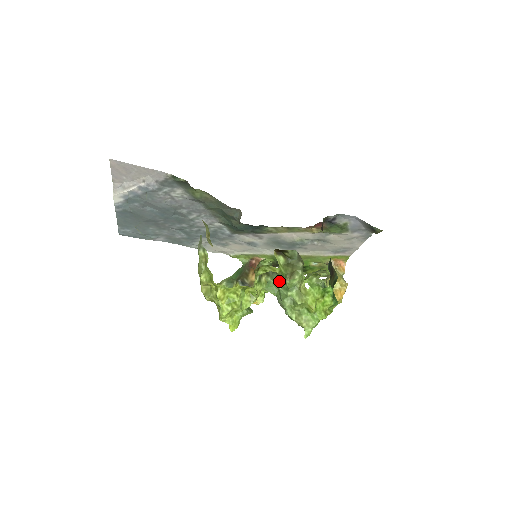
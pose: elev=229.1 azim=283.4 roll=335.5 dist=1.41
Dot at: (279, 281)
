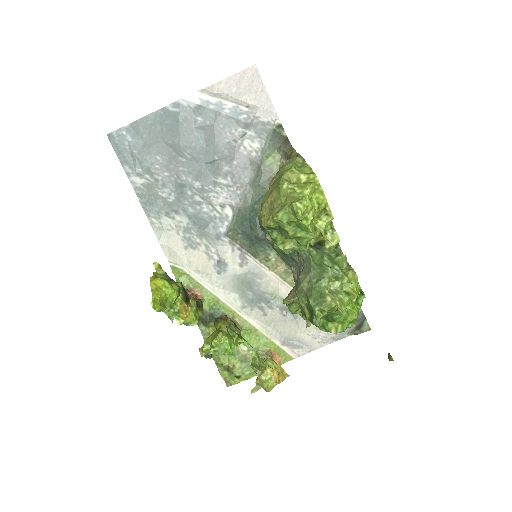
Dot at: (325, 255)
